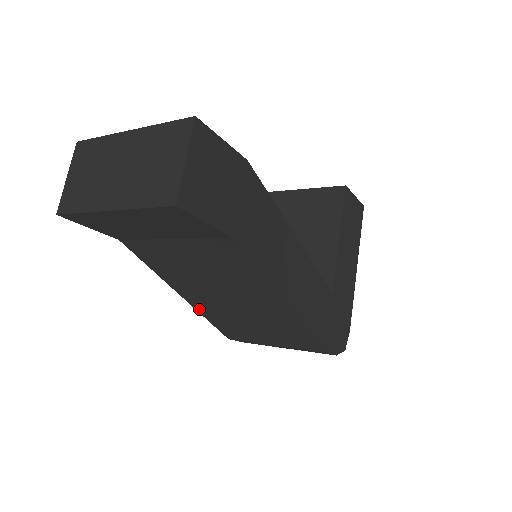
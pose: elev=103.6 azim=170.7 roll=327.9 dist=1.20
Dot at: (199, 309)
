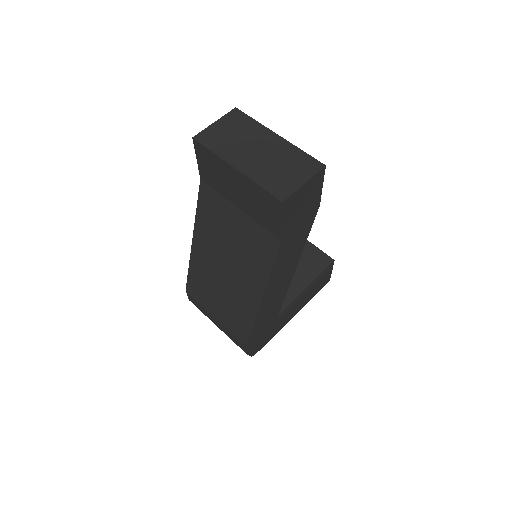
Dot at: (193, 257)
